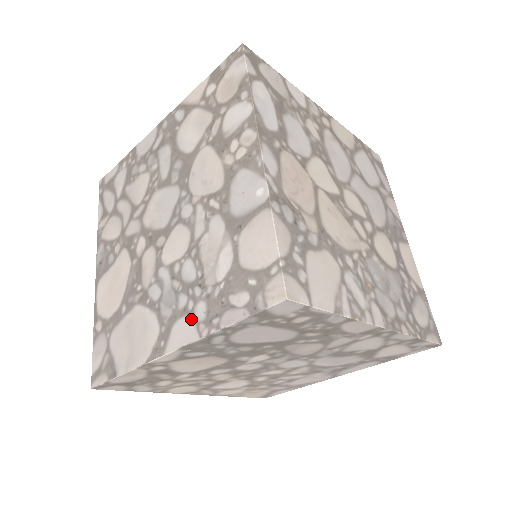
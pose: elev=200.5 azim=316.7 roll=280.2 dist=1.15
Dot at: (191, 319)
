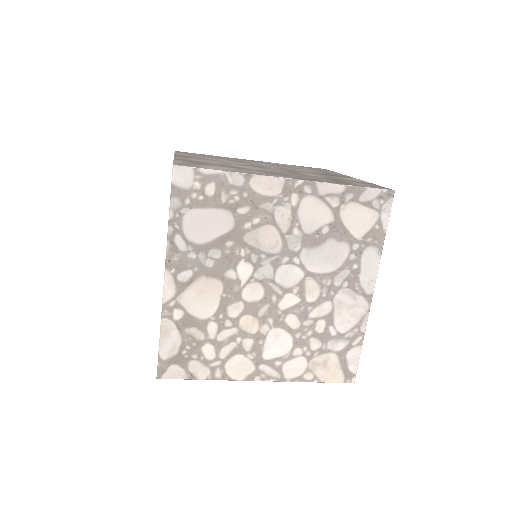
Dot at: occluded
